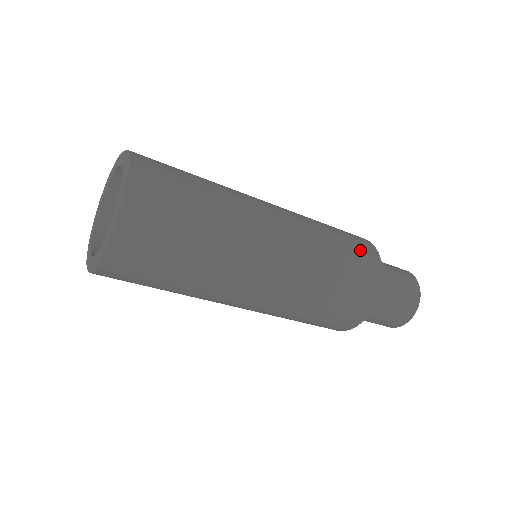
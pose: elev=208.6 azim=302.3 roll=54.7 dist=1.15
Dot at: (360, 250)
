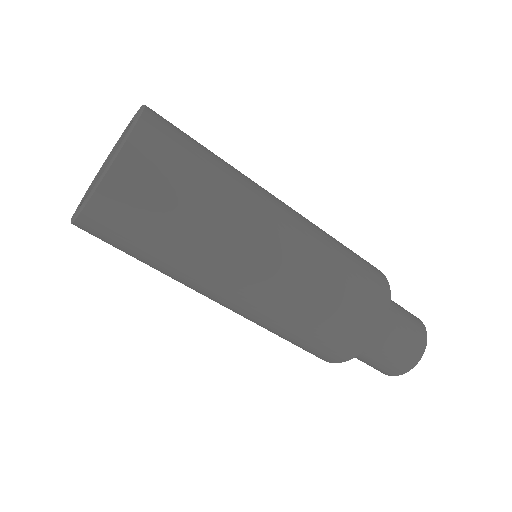
Dot at: occluded
